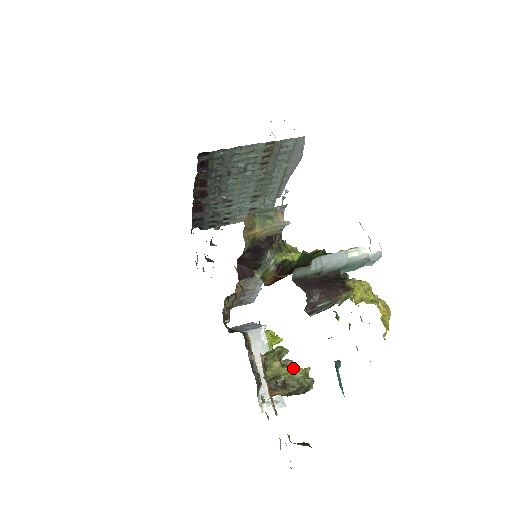
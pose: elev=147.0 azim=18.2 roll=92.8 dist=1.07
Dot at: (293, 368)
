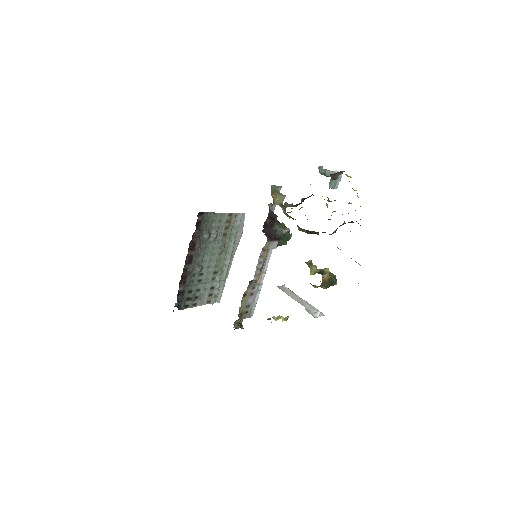
Dot at: (323, 269)
